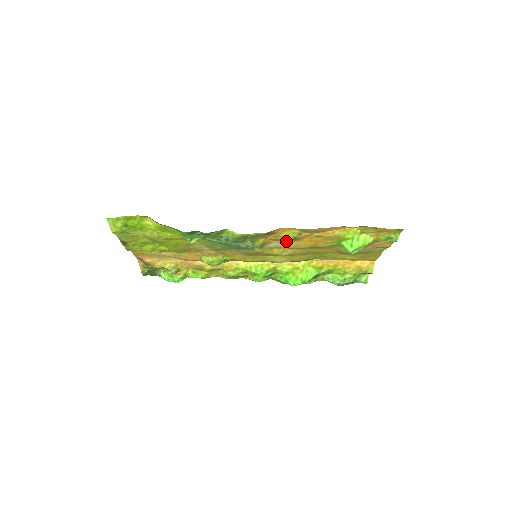
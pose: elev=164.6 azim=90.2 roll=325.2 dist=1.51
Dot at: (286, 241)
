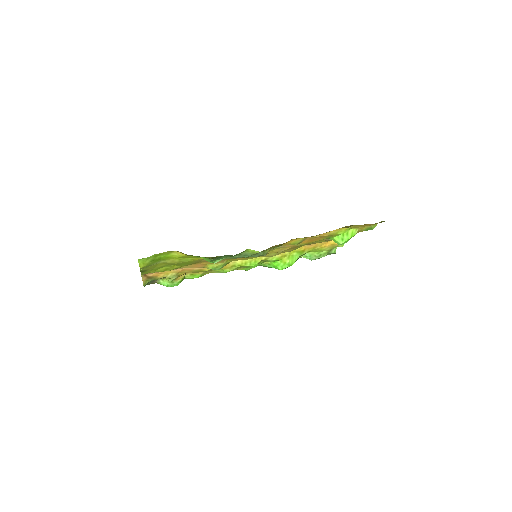
Dot at: occluded
